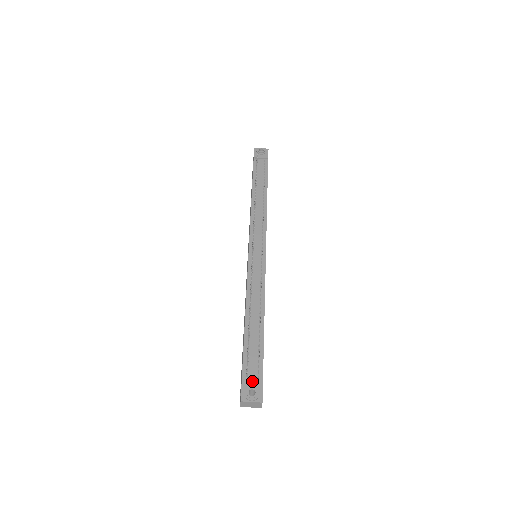
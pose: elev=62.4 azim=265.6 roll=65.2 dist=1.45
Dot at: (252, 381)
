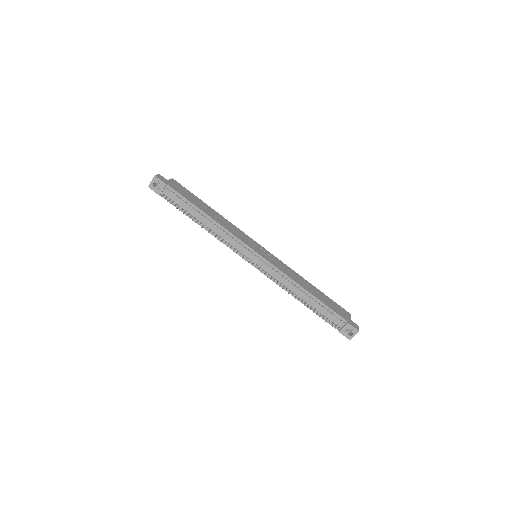
Dot at: (344, 328)
